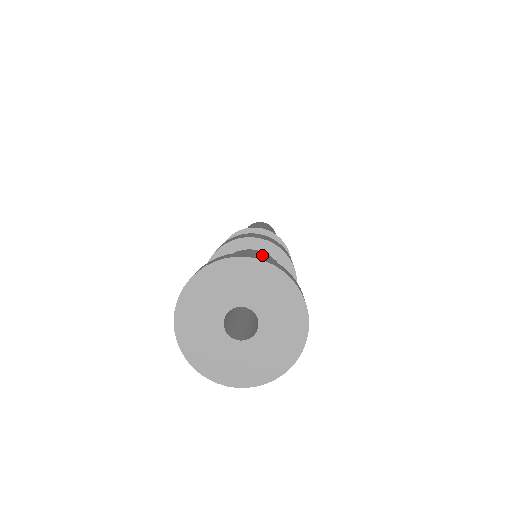
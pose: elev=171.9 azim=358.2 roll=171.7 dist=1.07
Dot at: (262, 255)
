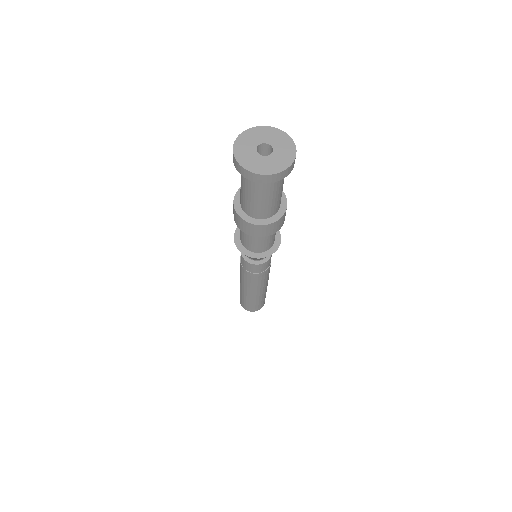
Dot at: occluded
